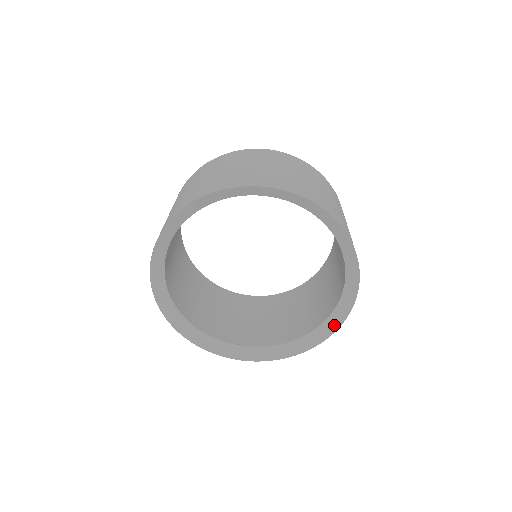
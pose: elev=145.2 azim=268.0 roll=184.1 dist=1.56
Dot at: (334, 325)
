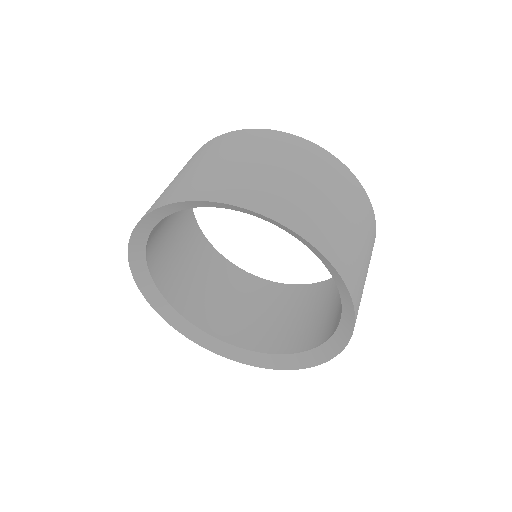
Dot at: (325, 355)
